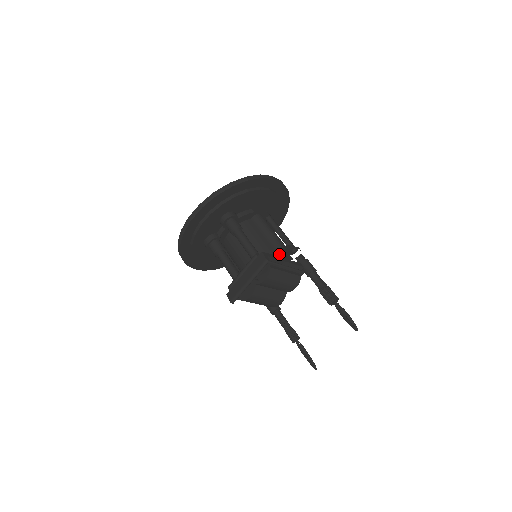
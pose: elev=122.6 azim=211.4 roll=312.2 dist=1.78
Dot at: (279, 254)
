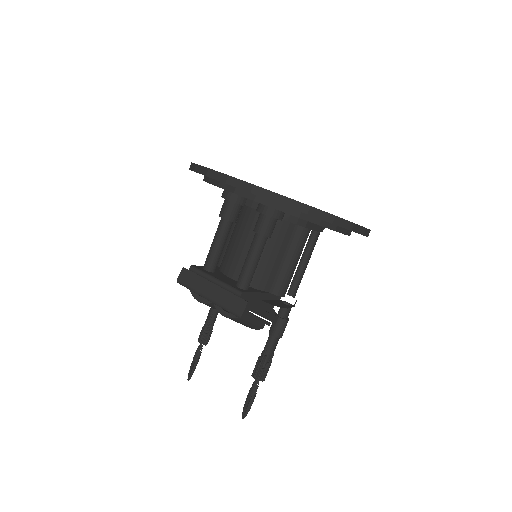
Dot at: (271, 292)
